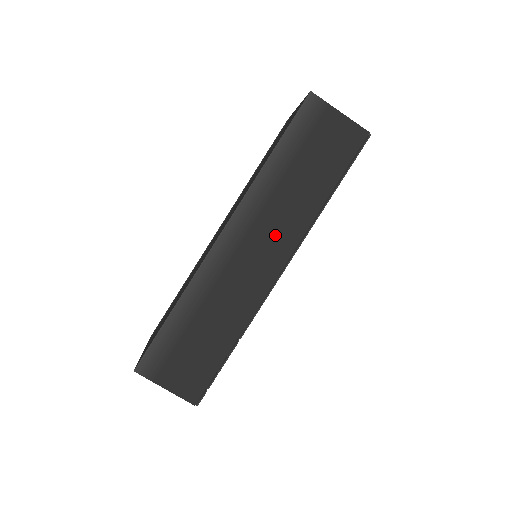
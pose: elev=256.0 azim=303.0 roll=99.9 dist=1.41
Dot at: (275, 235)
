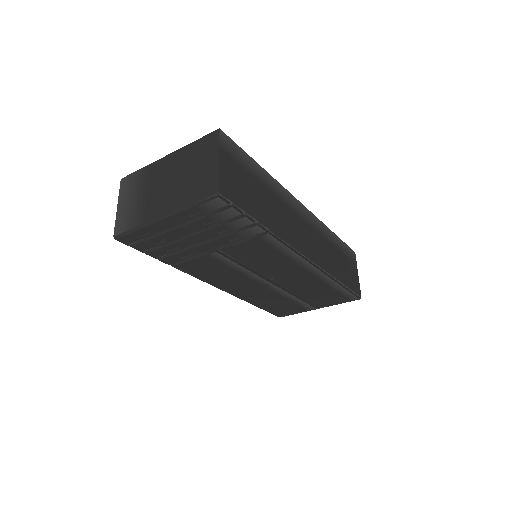
Dot at: (316, 247)
